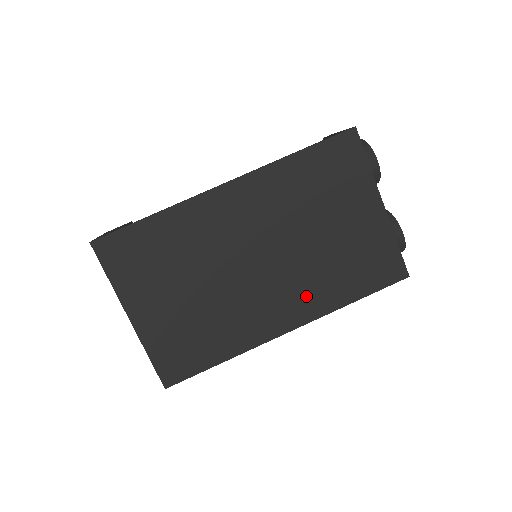
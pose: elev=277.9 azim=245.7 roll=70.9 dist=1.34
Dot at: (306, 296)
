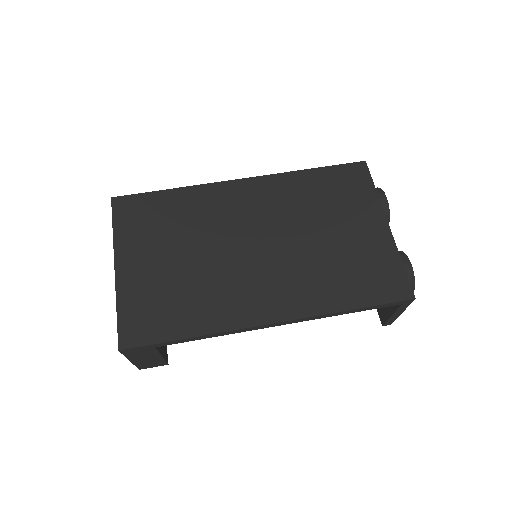
Dot at: (297, 291)
